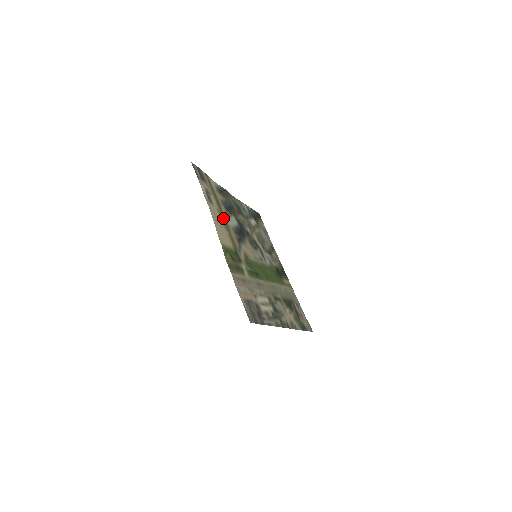
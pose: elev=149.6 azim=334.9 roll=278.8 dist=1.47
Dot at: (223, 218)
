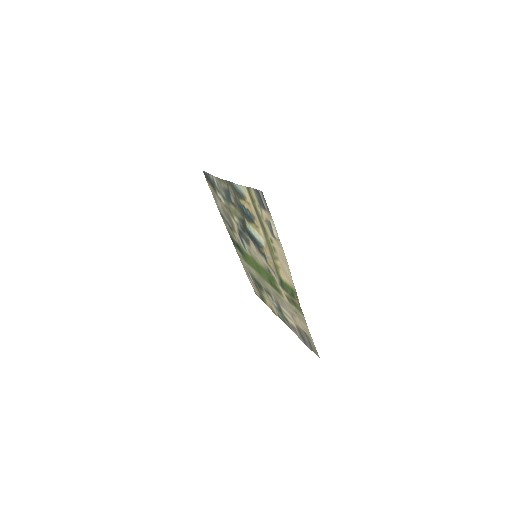
Dot at: (270, 245)
